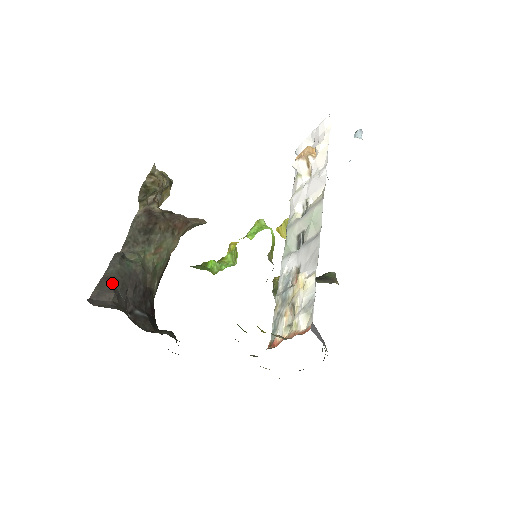
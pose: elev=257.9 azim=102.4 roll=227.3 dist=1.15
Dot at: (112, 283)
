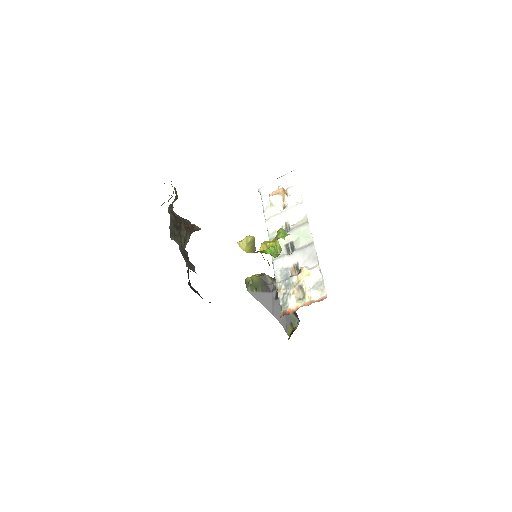
Dot at: occluded
